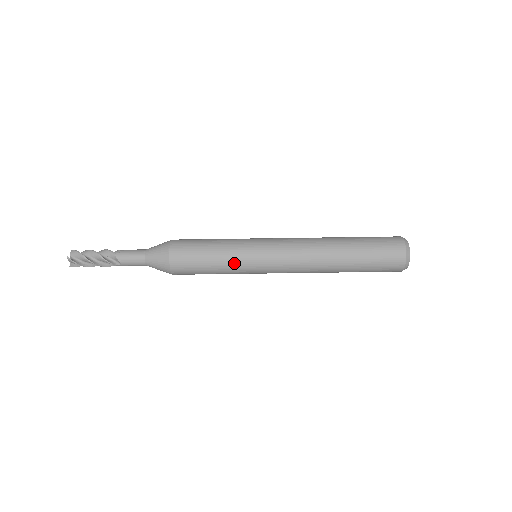
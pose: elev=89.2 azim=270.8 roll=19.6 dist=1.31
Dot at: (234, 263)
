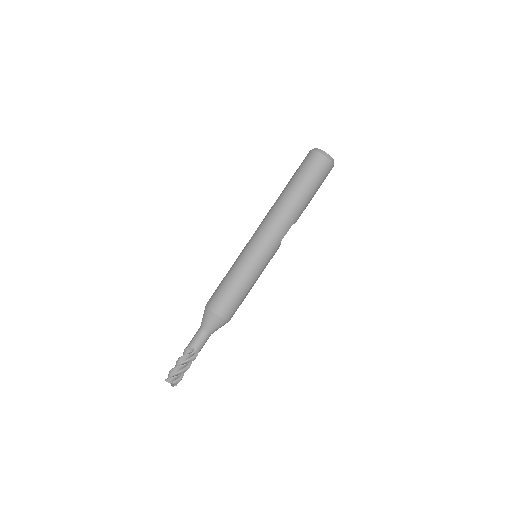
Dot at: (241, 267)
